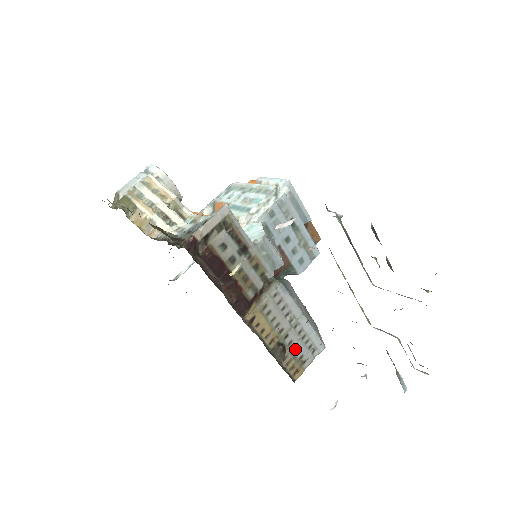
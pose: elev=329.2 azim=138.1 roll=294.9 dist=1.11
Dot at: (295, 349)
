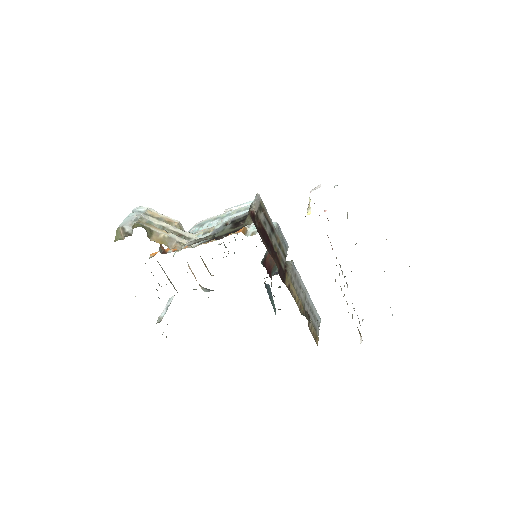
Dot at: (310, 318)
